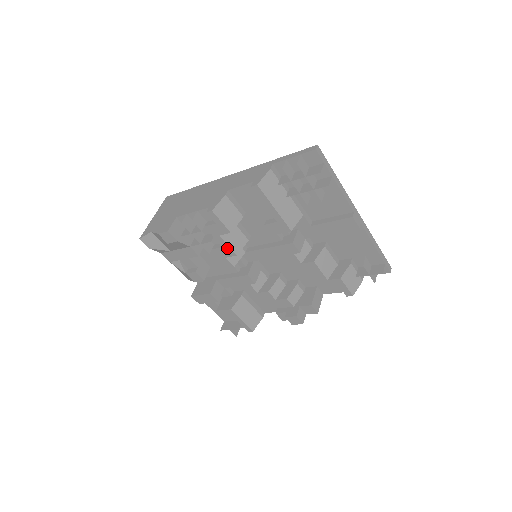
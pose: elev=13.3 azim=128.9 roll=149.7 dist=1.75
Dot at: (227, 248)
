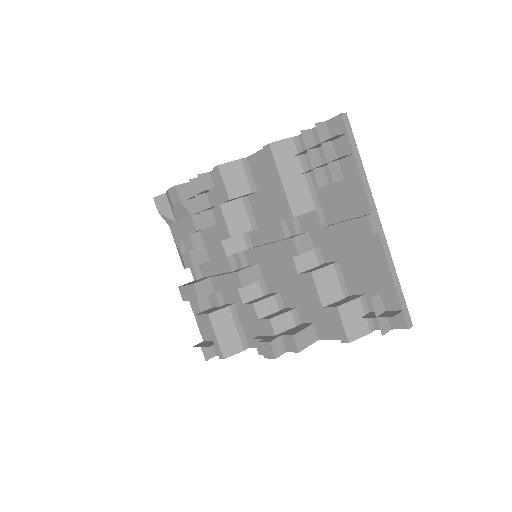
Dot at: (224, 225)
